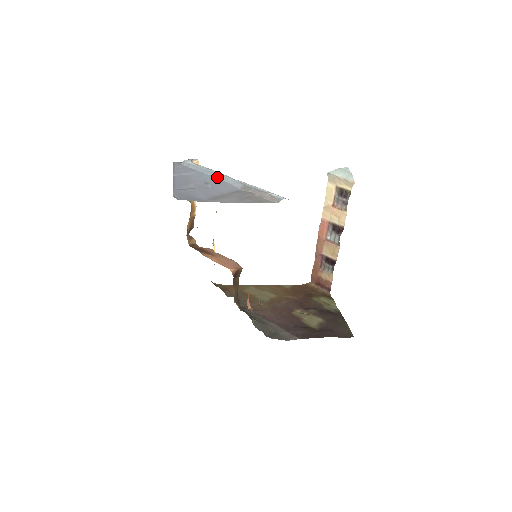
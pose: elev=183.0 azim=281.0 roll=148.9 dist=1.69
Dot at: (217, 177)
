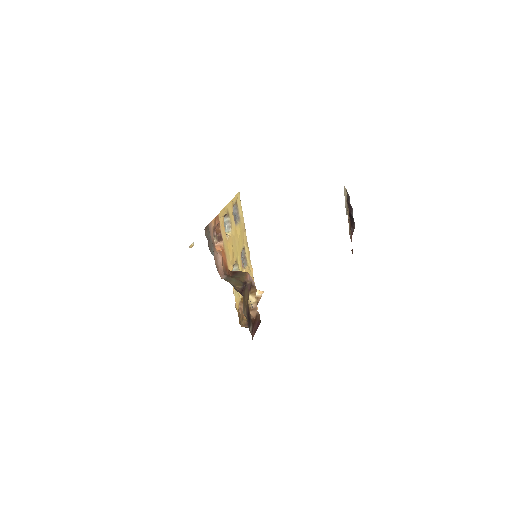
Dot at: occluded
